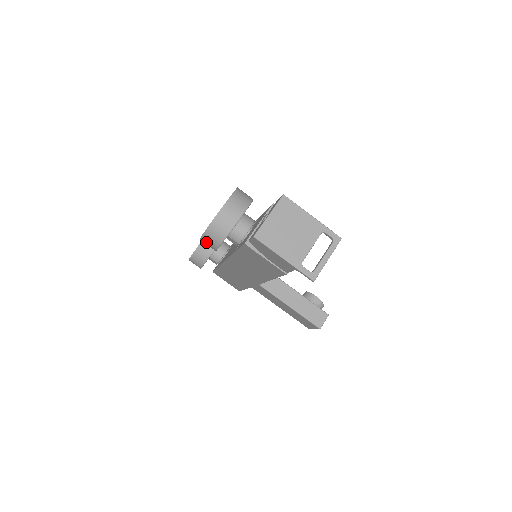
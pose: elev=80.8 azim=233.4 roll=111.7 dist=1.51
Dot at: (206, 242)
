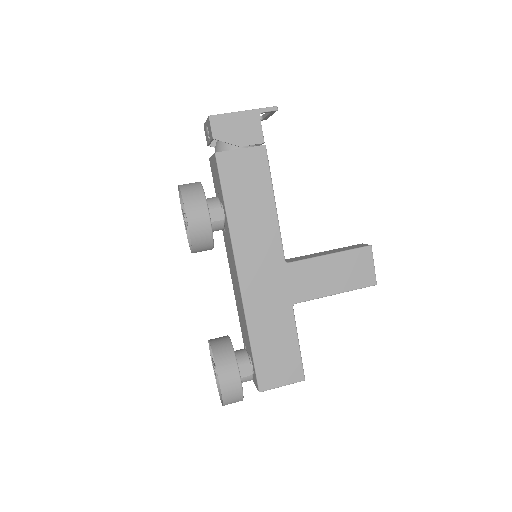
Dot at: (194, 216)
